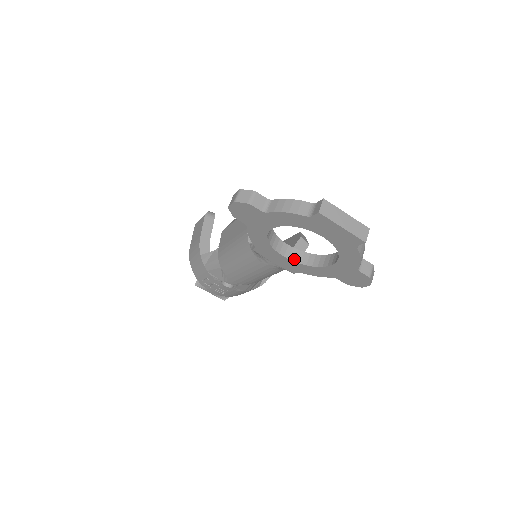
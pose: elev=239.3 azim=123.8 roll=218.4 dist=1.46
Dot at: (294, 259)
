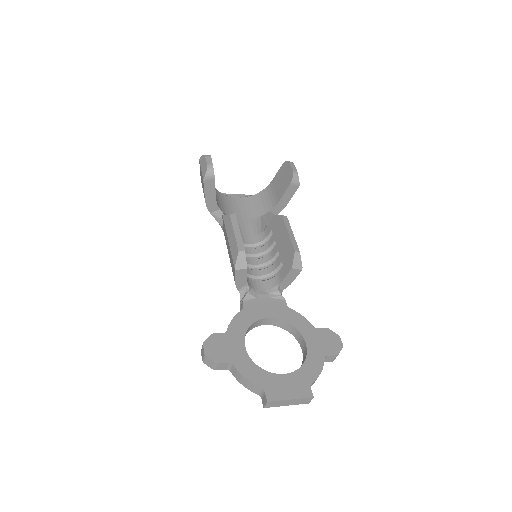
Dot at: (275, 325)
